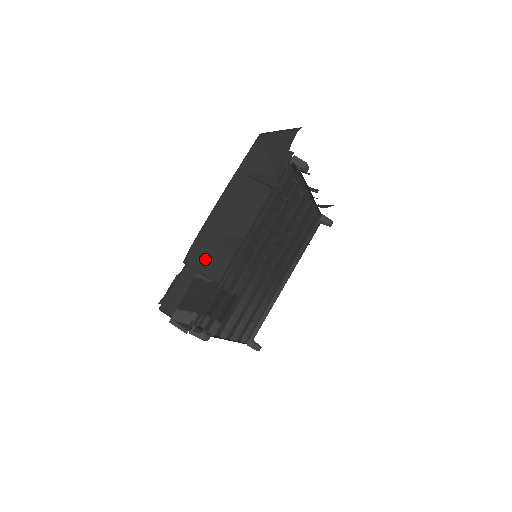
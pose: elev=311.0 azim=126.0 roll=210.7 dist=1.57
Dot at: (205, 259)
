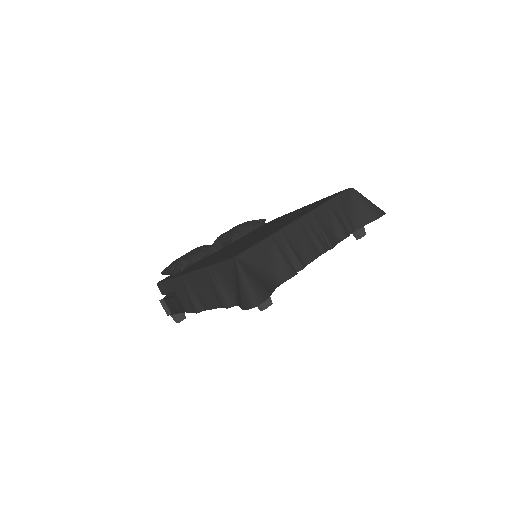
Dot at: (181, 294)
